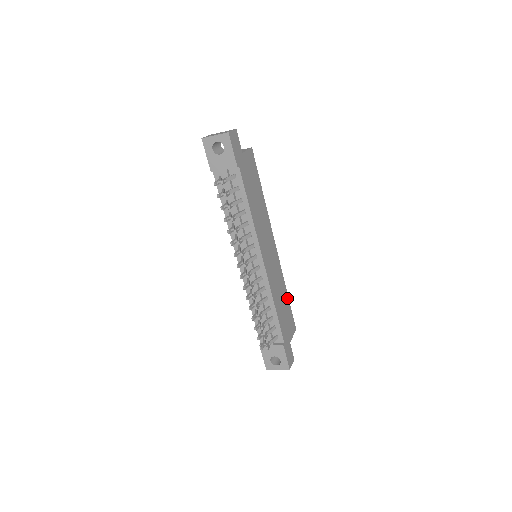
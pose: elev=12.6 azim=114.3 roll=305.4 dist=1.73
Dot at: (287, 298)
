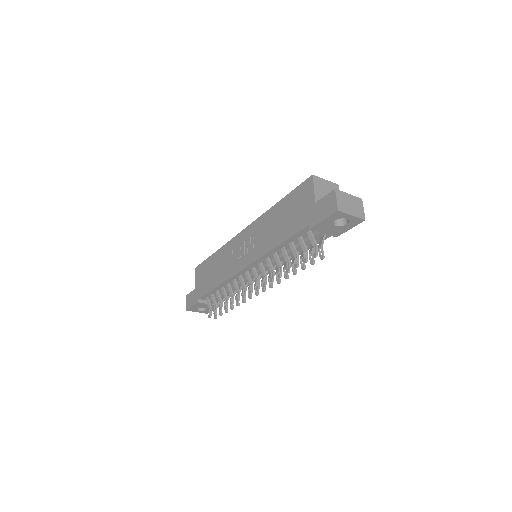
Dot at: occluded
